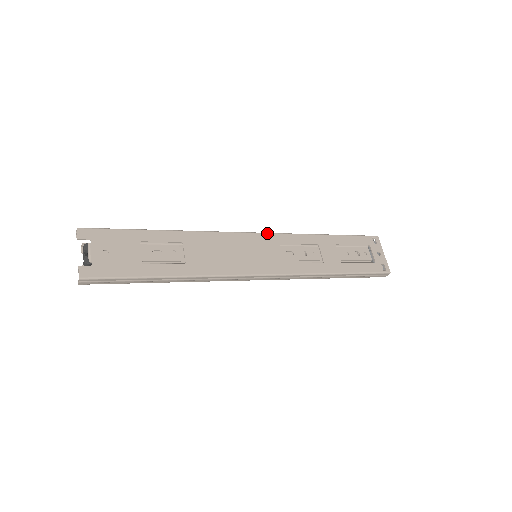
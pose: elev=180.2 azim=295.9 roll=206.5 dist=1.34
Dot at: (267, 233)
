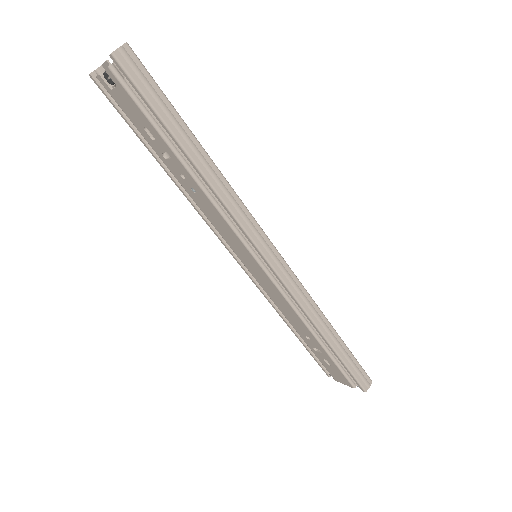
Dot at: occluded
